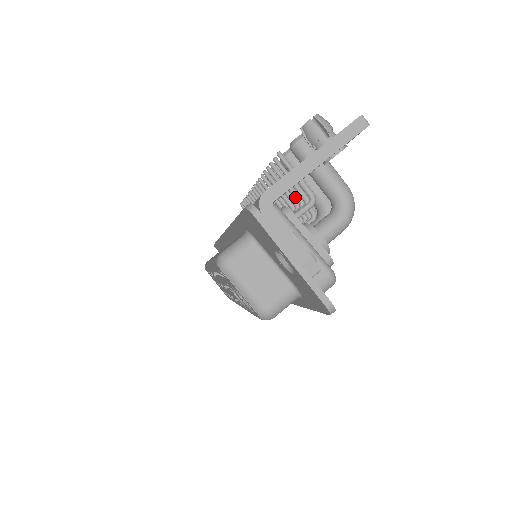
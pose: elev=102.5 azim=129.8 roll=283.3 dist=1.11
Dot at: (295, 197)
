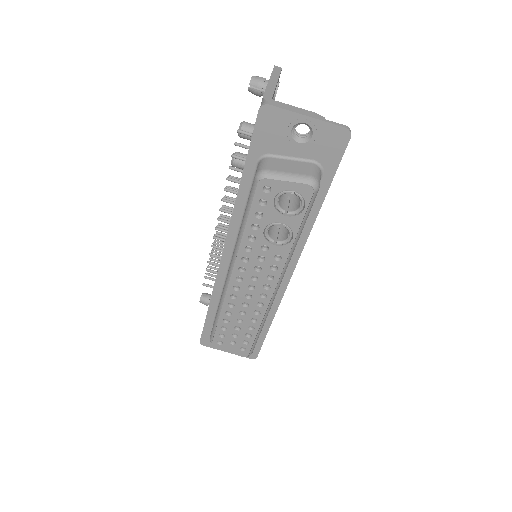
Dot at: occluded
